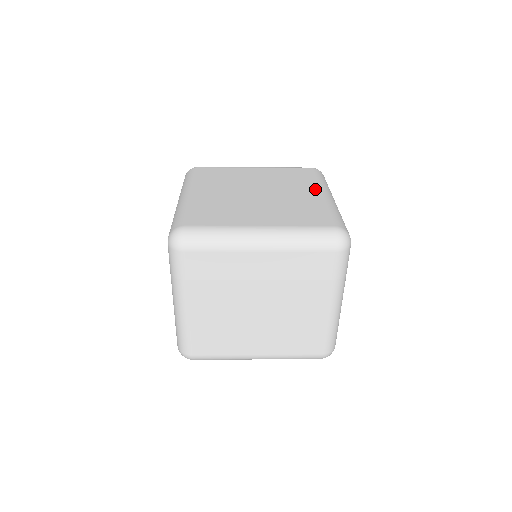
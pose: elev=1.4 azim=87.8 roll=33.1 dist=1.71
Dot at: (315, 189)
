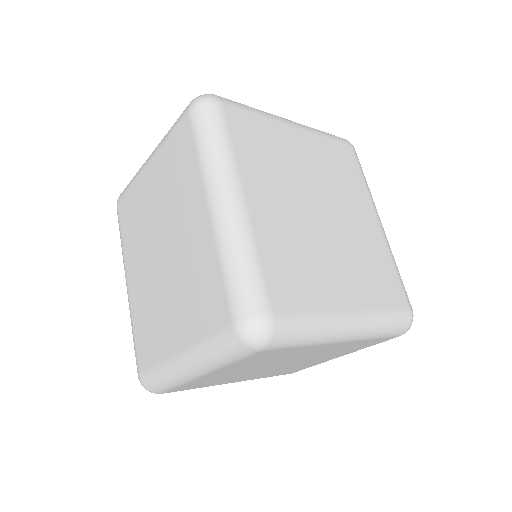
Dot at: (370, 209)
